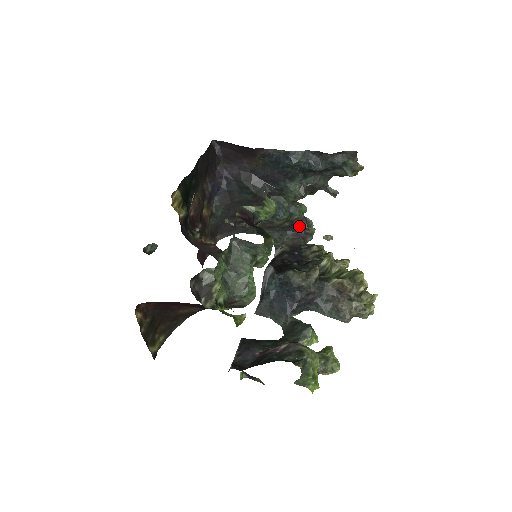
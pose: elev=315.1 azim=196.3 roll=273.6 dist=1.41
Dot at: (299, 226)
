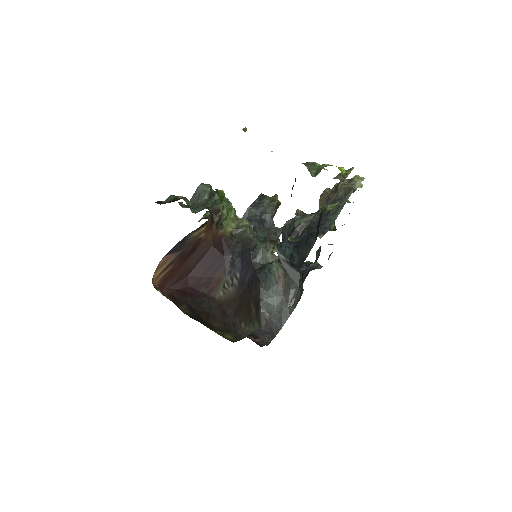
Dot at: (303, 270)
